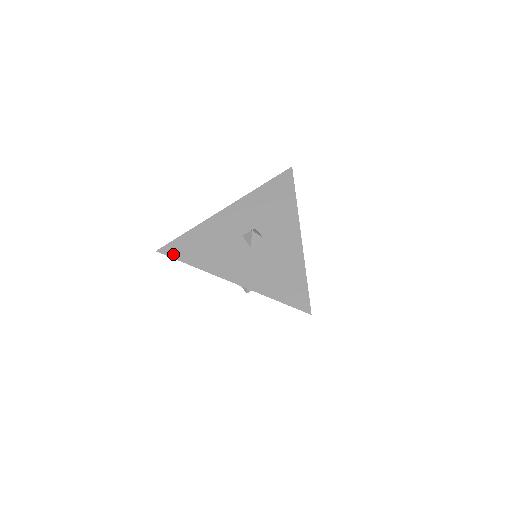
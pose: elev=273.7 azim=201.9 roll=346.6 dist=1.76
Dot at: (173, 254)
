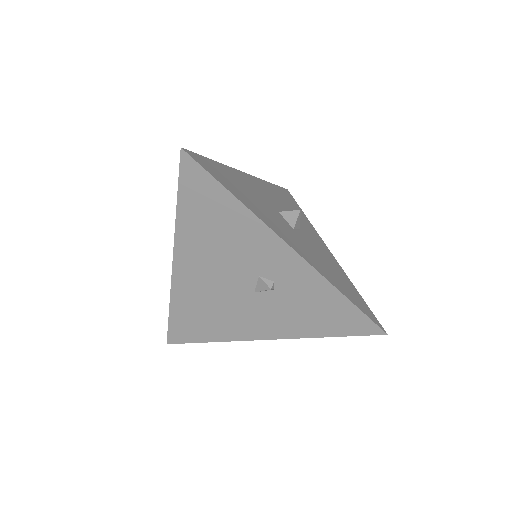
Dot at: (208, 169)
